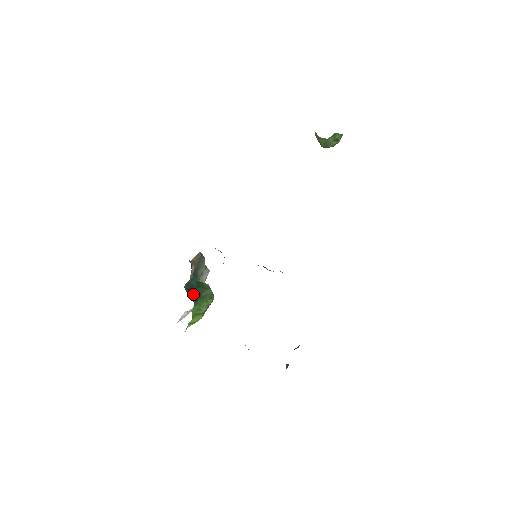
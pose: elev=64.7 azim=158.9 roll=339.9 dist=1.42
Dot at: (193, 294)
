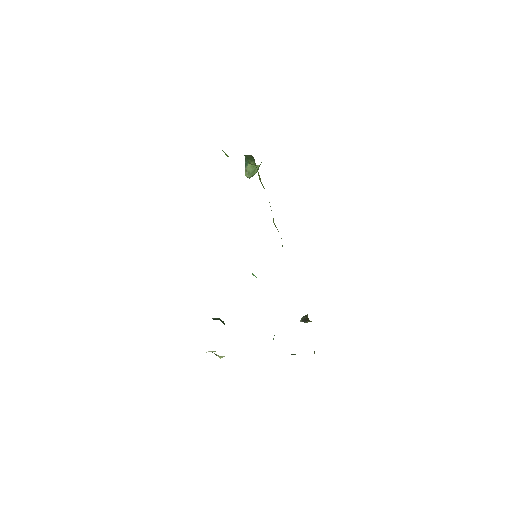
Dot at: occluded
